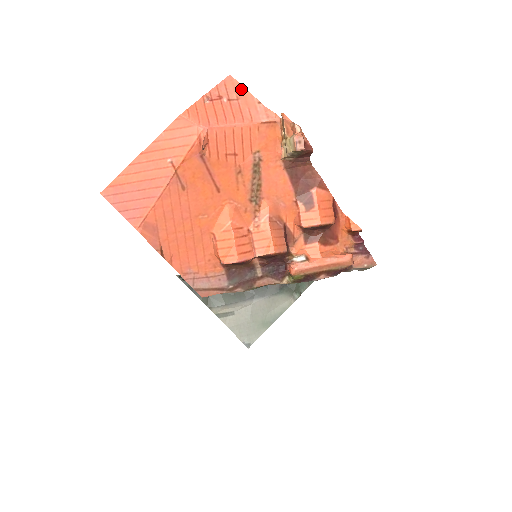
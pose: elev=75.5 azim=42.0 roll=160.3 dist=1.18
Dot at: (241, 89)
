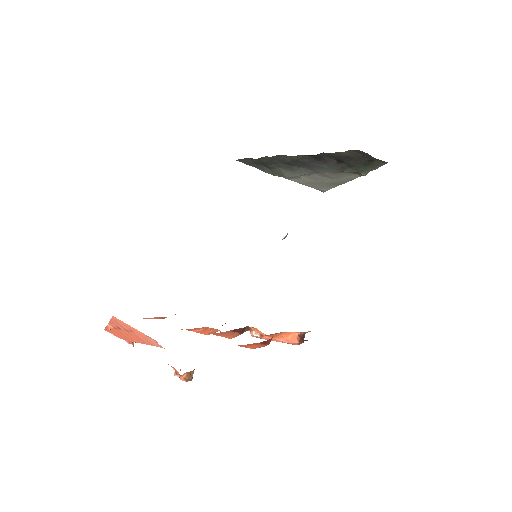
Dot at: (128, 326)
